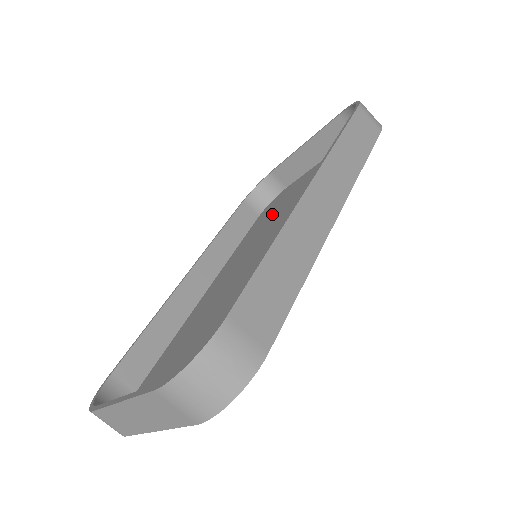
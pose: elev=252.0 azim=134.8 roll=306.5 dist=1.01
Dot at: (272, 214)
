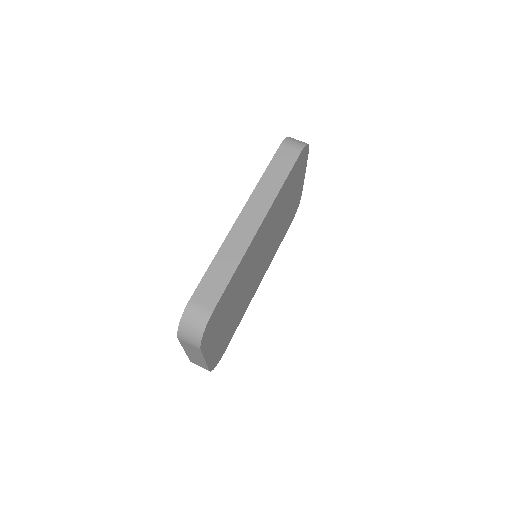
Dot at: occluded
